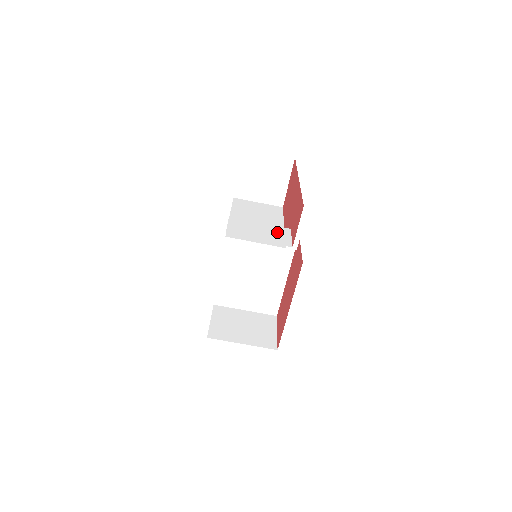
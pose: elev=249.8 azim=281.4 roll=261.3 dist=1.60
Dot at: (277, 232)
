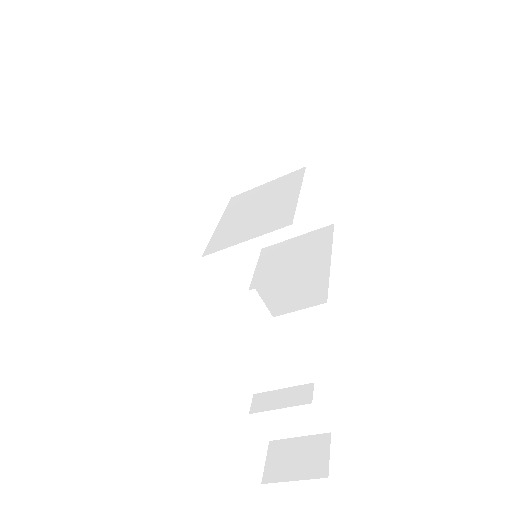
Dot at: (304, 417)
